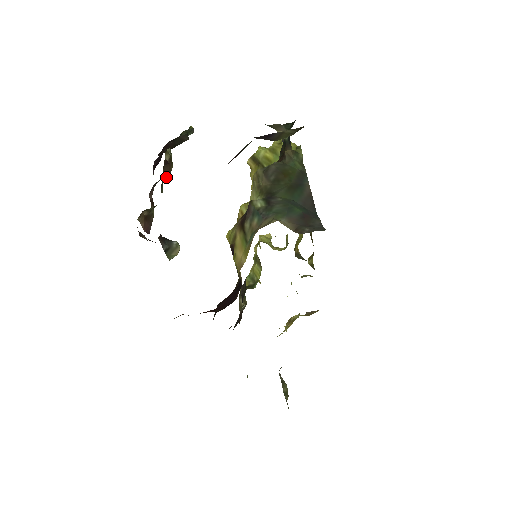
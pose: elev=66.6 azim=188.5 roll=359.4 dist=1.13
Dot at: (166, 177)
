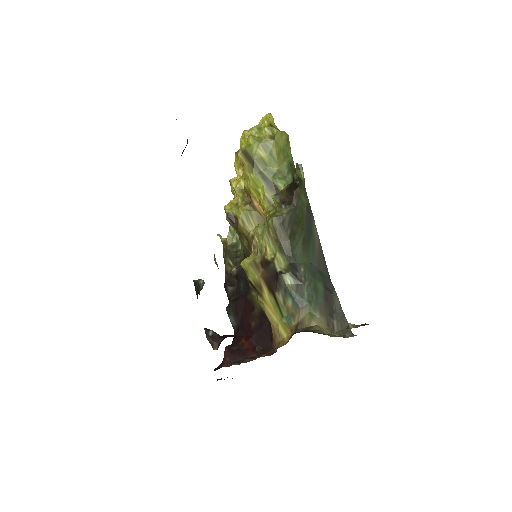
Dot at: occluded
